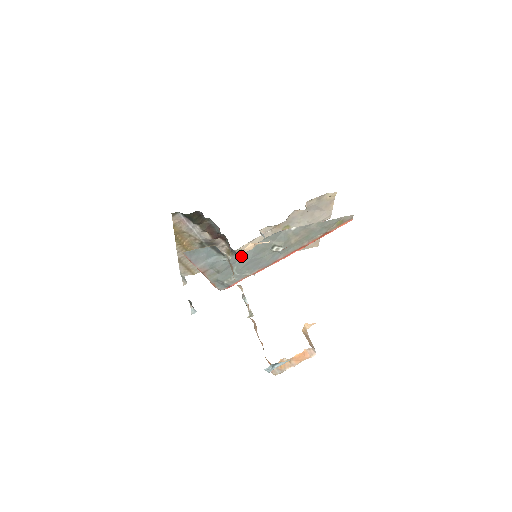
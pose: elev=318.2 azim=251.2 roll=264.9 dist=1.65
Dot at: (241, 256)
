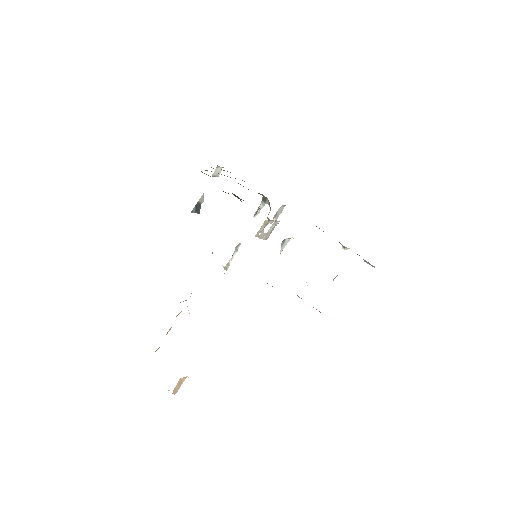
Dot at: occluded
